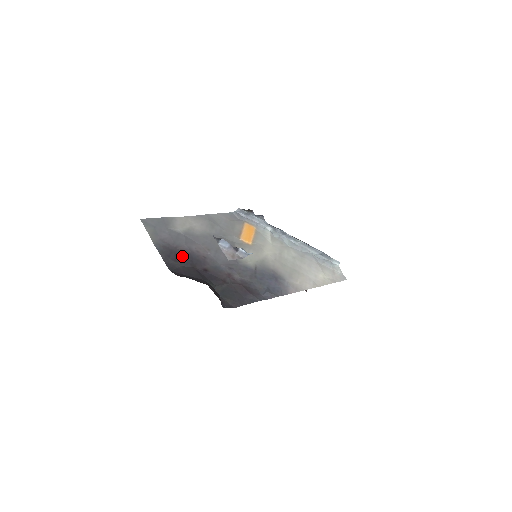
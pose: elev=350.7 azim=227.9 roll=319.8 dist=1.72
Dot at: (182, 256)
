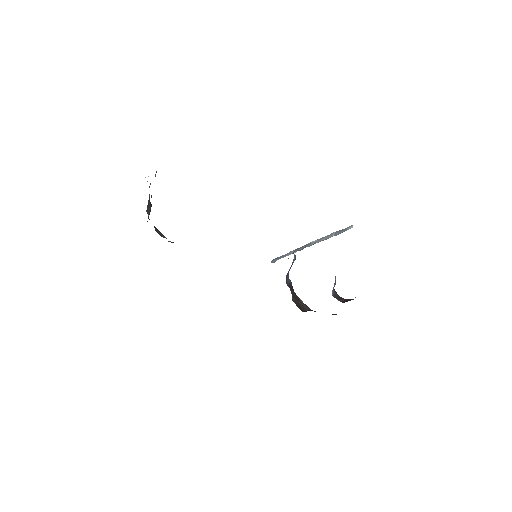
Dot at: occluded
